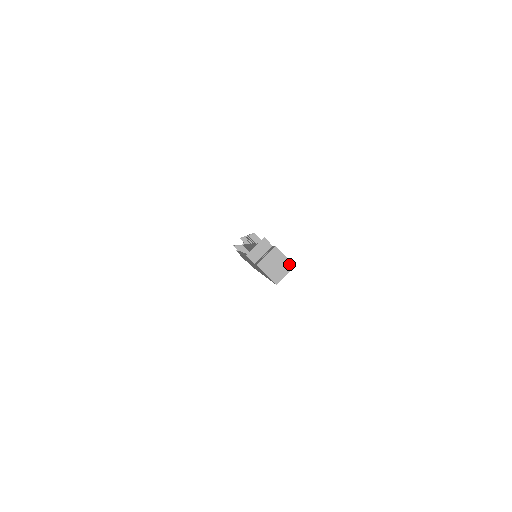
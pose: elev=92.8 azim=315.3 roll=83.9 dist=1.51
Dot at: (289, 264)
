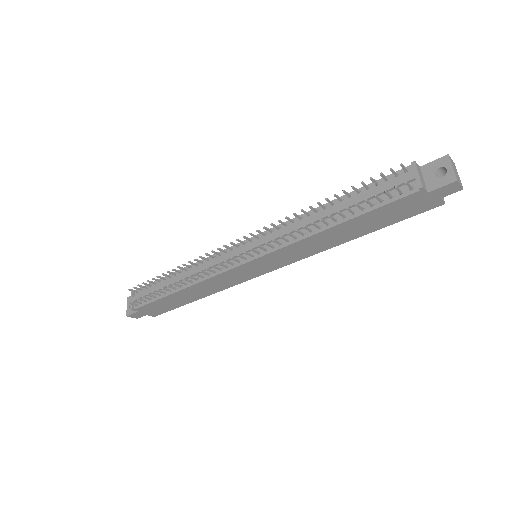
Dot at: occluded
